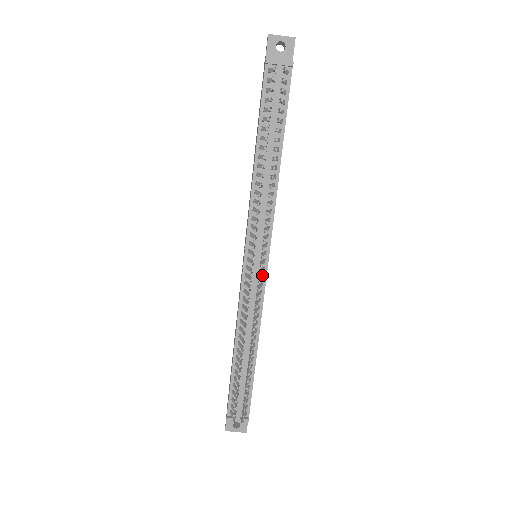
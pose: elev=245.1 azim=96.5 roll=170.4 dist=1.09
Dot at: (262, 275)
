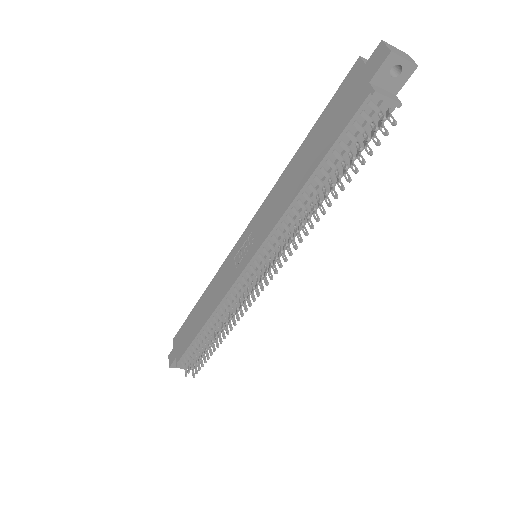
Dot at: (259, 280)
